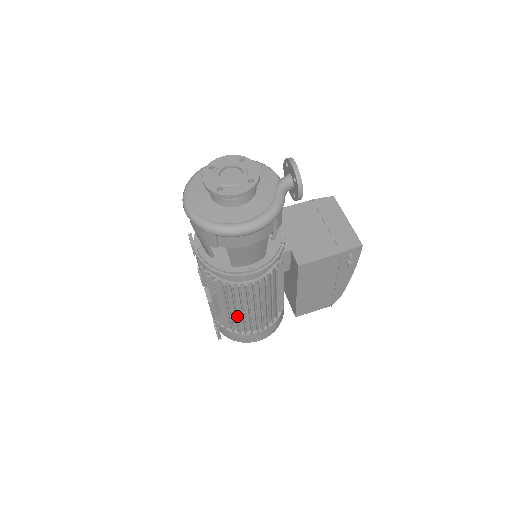
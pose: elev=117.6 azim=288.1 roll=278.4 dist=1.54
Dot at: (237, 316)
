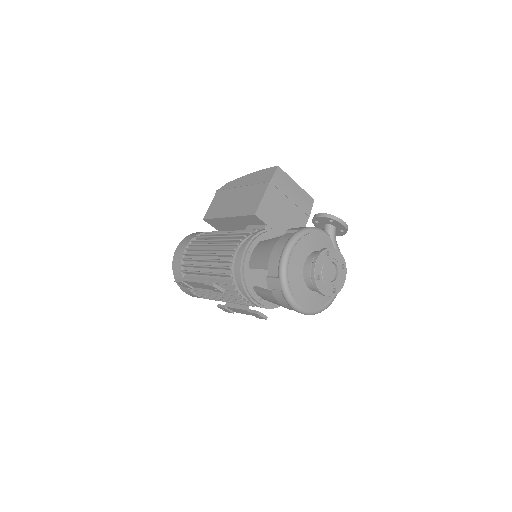
Dot at: occluded
